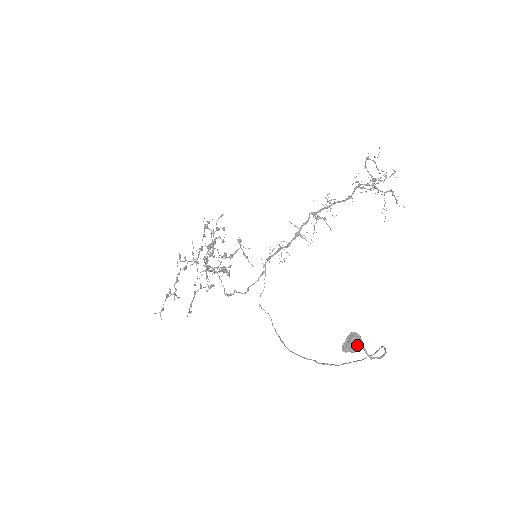
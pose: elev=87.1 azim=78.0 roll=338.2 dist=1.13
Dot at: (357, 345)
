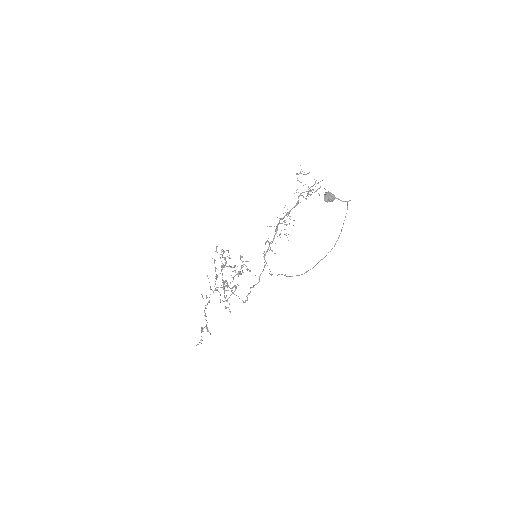
Dot at: (331, 193)
